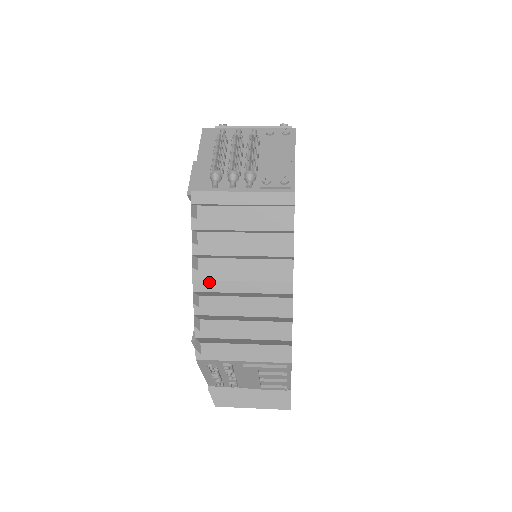
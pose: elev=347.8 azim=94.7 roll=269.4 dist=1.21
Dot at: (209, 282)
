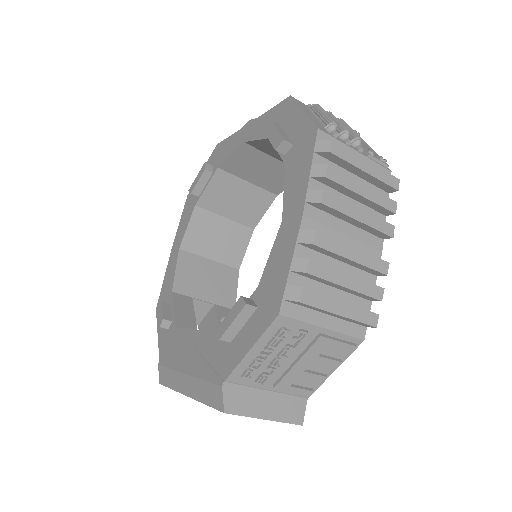
Dot at: (317, 224)
